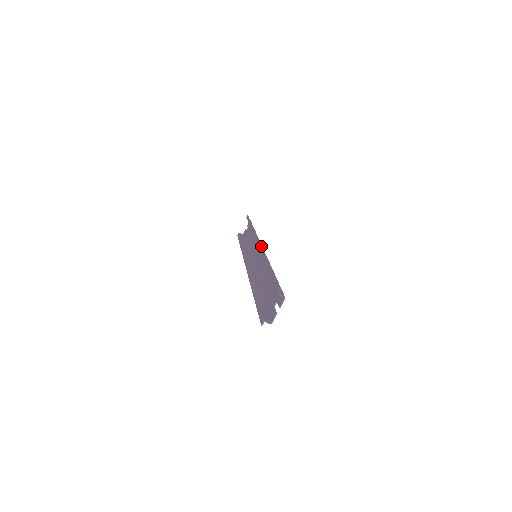
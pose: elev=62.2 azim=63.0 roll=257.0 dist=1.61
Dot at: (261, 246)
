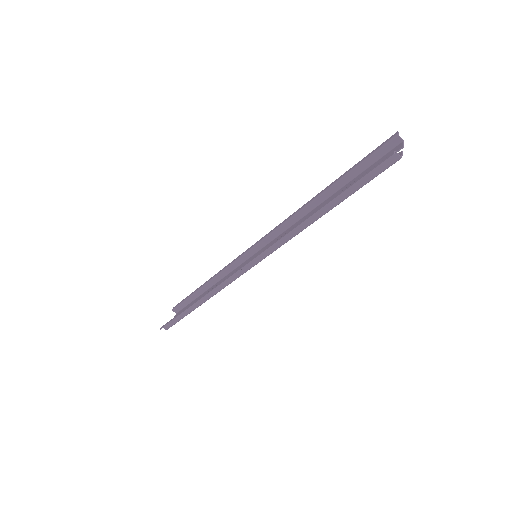
Dot at: (274, 228)
